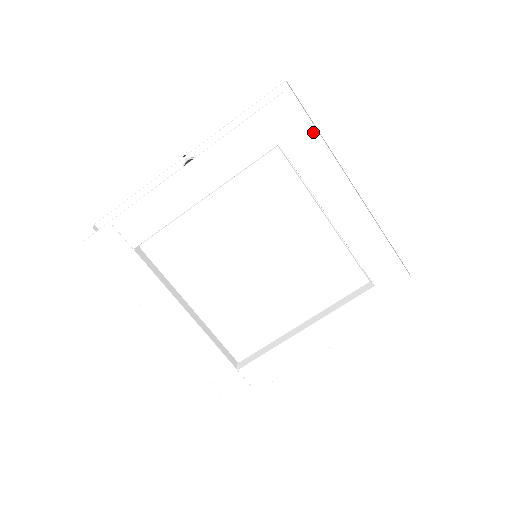
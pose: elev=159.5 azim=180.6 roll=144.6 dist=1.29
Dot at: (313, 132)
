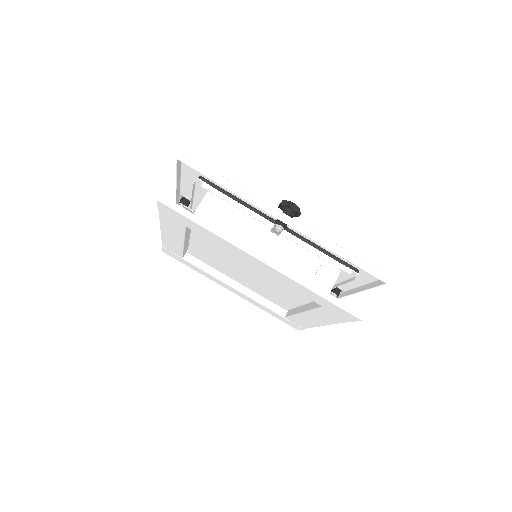
Dot at: (194, 223)
